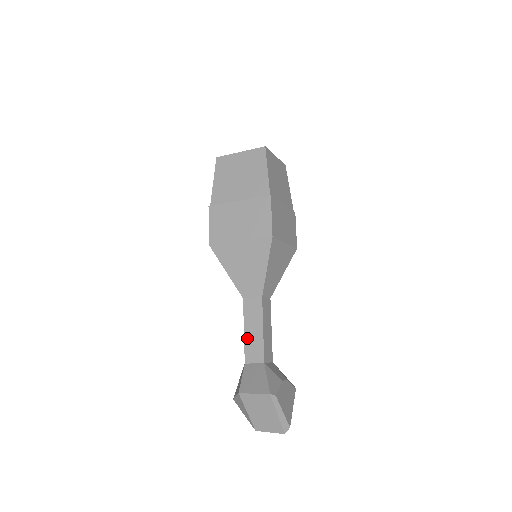
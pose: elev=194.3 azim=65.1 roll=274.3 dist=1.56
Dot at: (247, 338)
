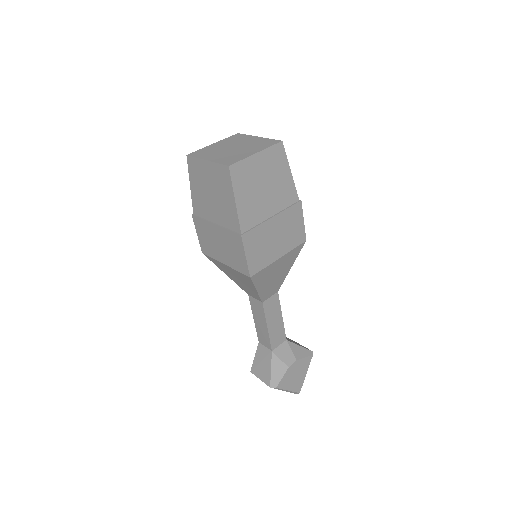
Dot at: (257, 326)
